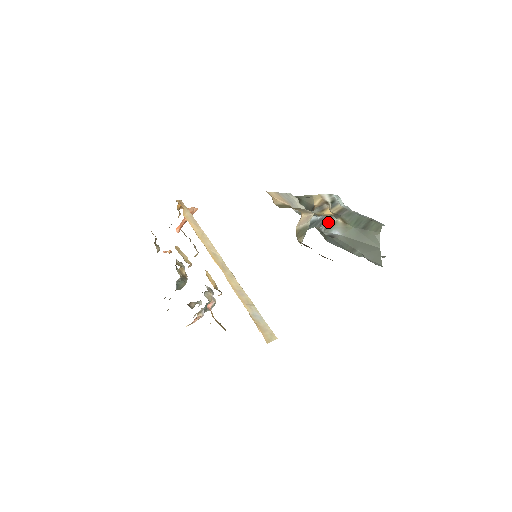
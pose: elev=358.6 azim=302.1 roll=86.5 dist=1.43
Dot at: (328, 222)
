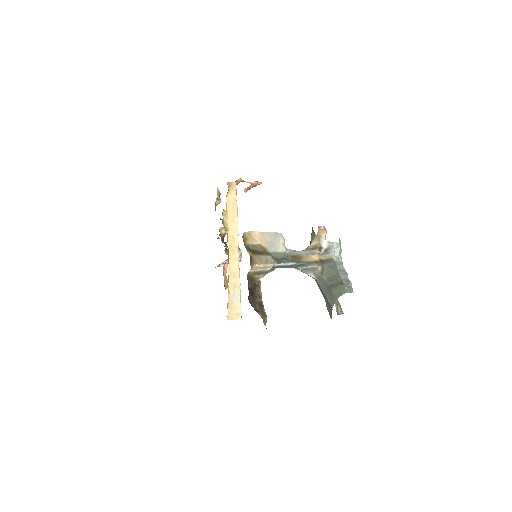
Dot at: (308, 265)
